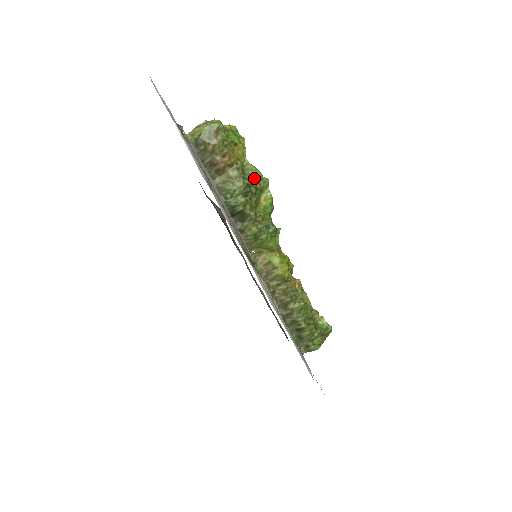
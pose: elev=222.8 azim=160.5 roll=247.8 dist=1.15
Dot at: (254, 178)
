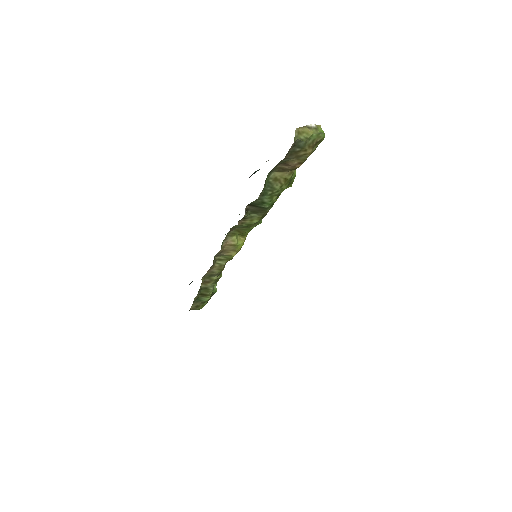
Dot at: (290, 182)
